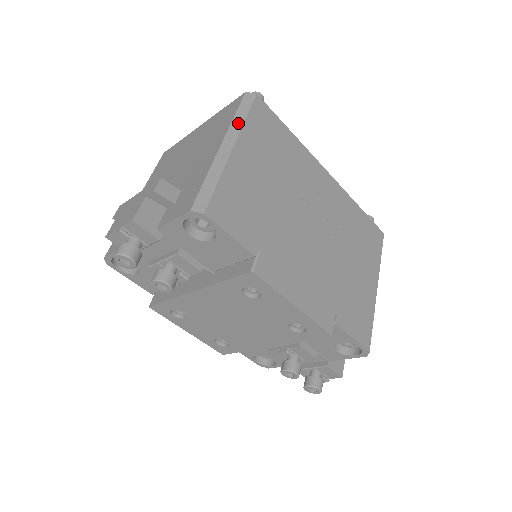
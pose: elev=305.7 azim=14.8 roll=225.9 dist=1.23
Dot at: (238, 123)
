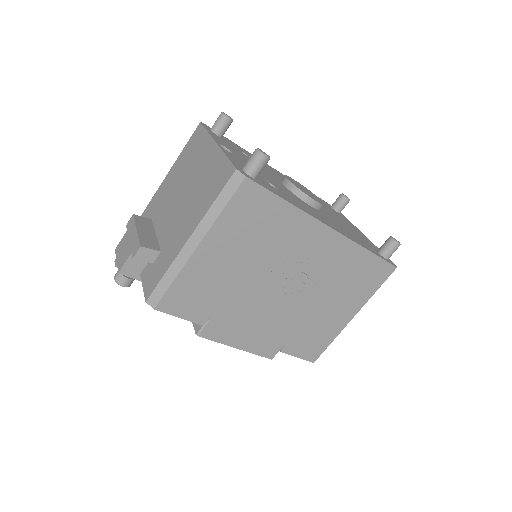
Dot at: (212, 216)
